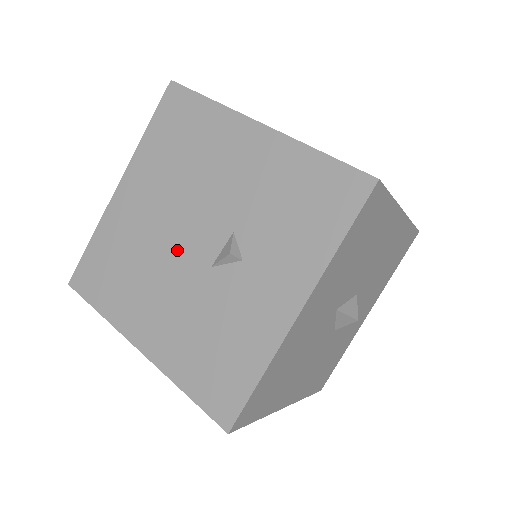
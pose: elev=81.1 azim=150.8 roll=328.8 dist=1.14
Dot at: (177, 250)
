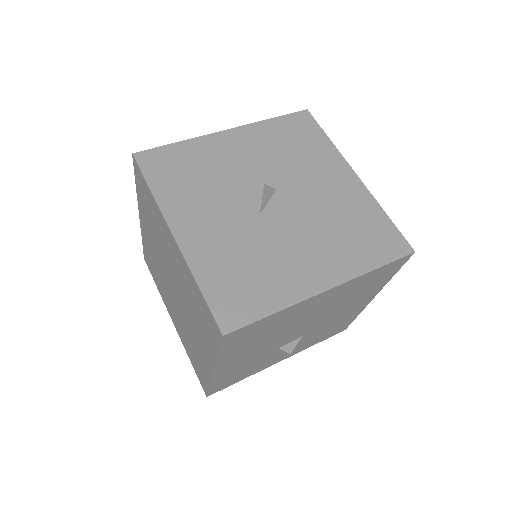
Dot at: occluded
